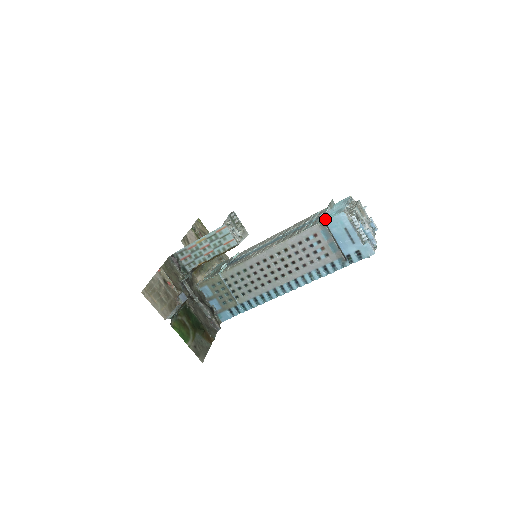
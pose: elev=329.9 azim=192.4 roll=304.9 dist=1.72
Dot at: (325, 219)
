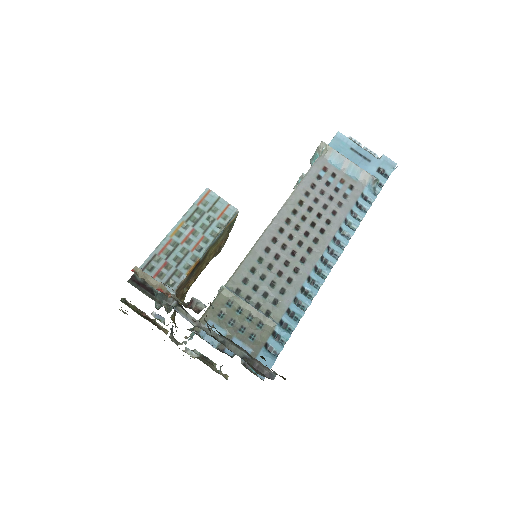
Dot at: occluded
